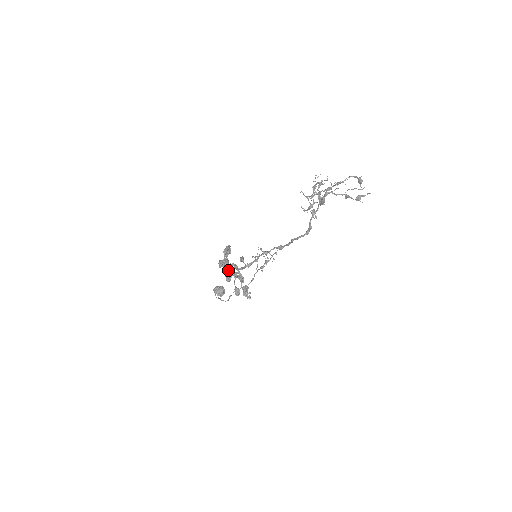
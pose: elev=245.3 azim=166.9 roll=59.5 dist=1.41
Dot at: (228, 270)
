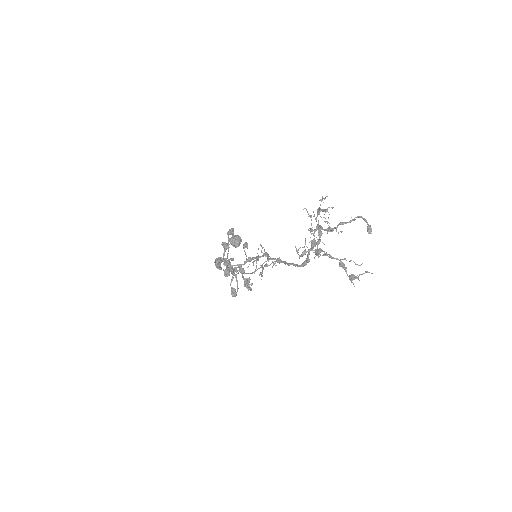
Dot at: occluded
